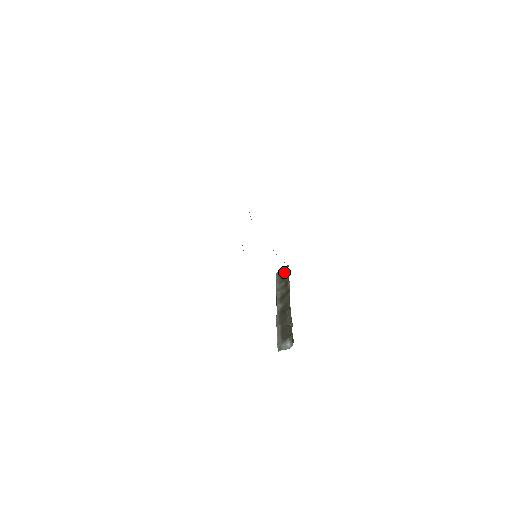
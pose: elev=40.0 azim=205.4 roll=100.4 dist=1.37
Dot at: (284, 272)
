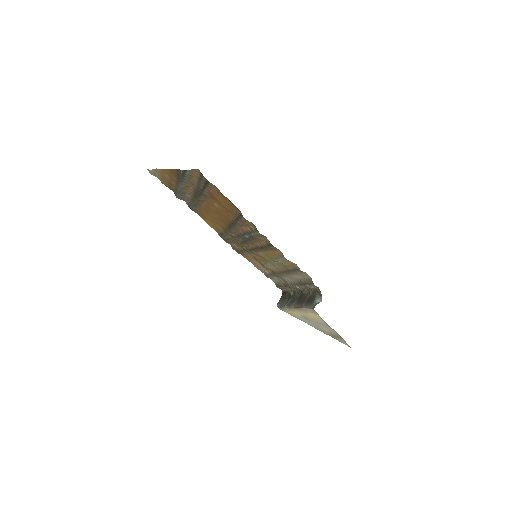
Dot at: (282, 296)
